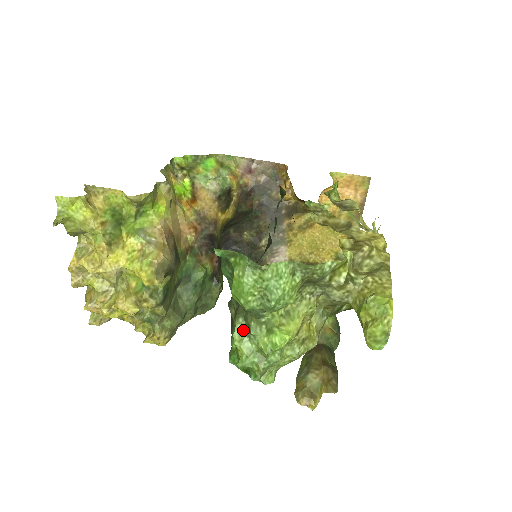
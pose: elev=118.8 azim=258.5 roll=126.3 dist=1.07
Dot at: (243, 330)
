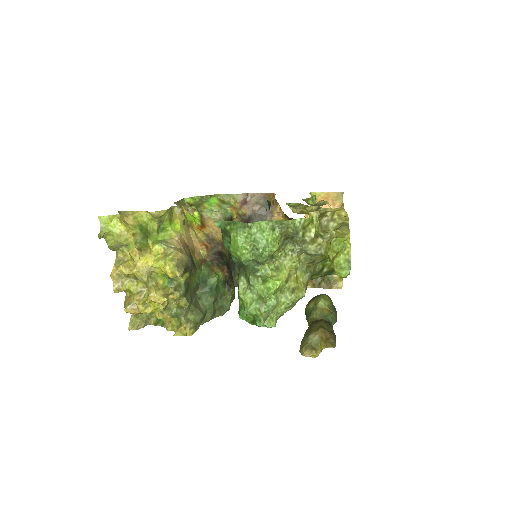
Dot at: (245, 286)
